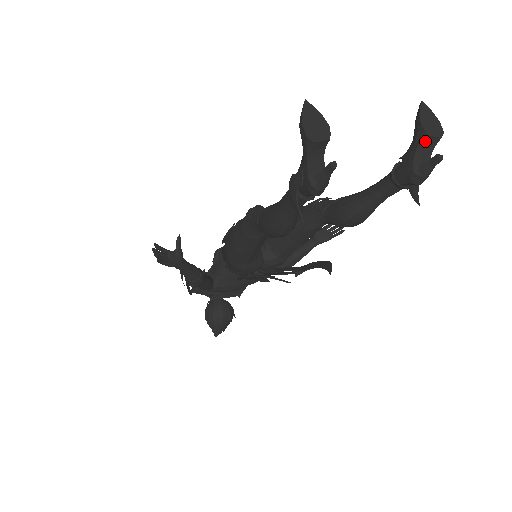
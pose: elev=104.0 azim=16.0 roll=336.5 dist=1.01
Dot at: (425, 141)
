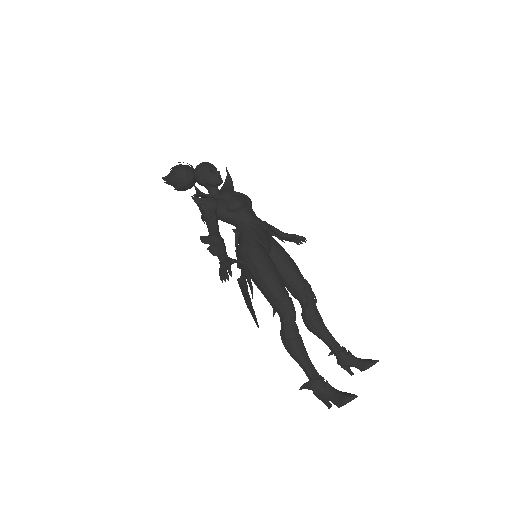
Dot at: (359, 369)
